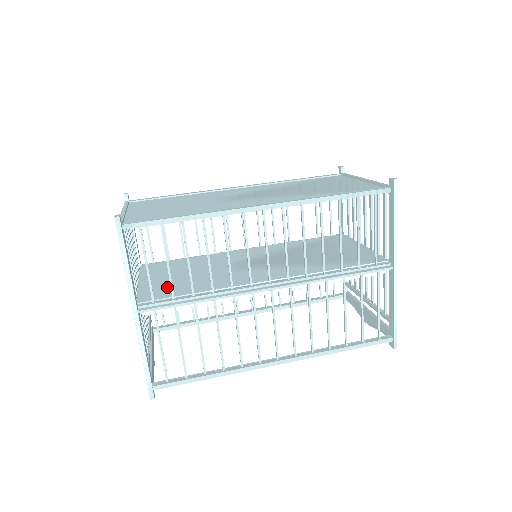
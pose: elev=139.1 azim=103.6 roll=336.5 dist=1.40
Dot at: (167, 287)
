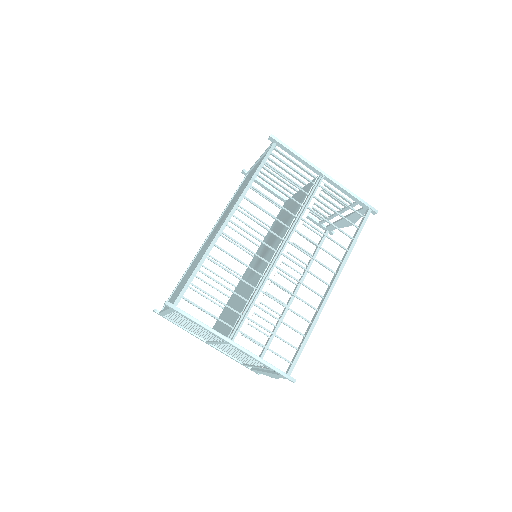
Dot at: (232, 319)
